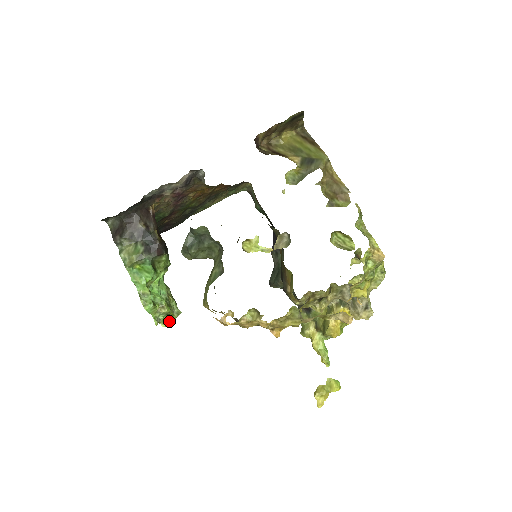
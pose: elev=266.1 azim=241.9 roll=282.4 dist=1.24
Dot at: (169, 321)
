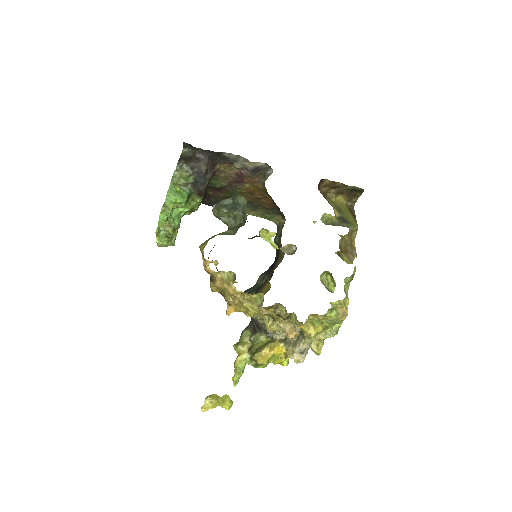
Dot at: (163, 242)
